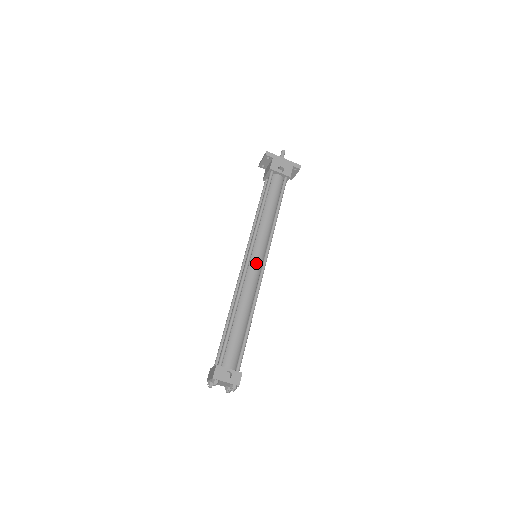
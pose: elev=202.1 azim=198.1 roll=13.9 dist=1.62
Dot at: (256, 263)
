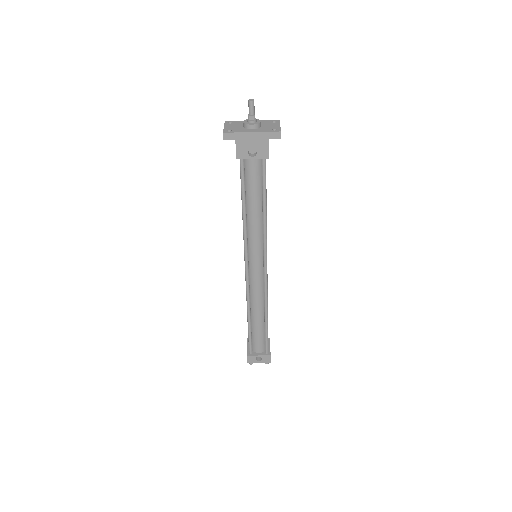
Dot at: (256, 272)
